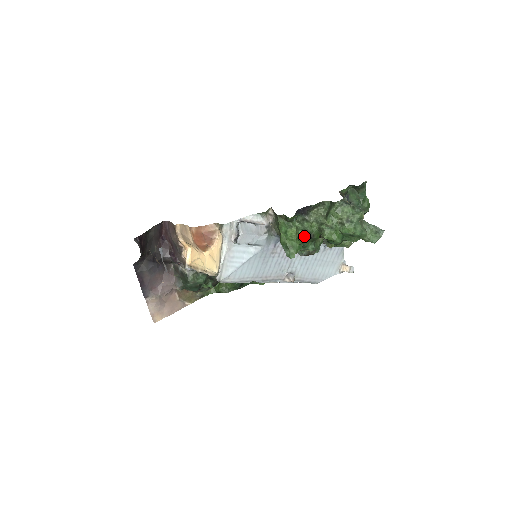
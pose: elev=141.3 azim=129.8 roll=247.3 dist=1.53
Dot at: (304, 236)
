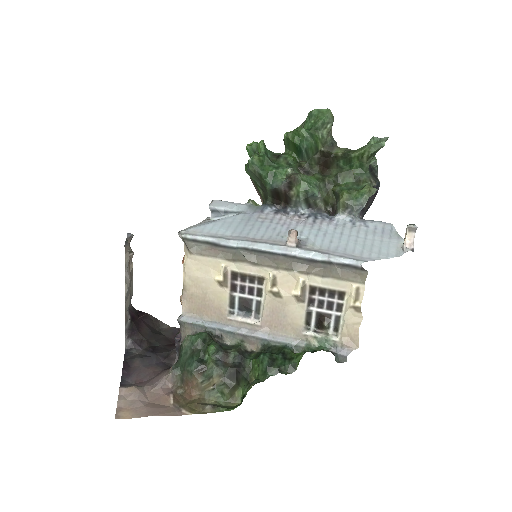
Dot at: (260, 142)
